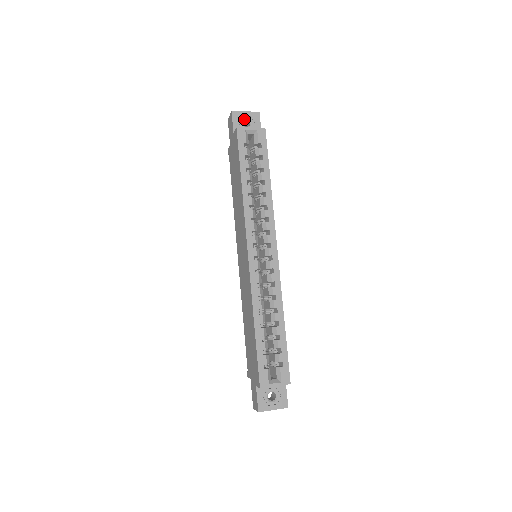
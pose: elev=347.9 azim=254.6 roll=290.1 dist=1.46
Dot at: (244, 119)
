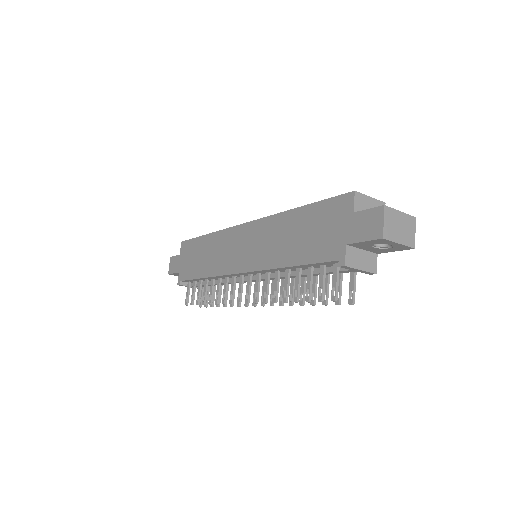
Dot at: occluded
